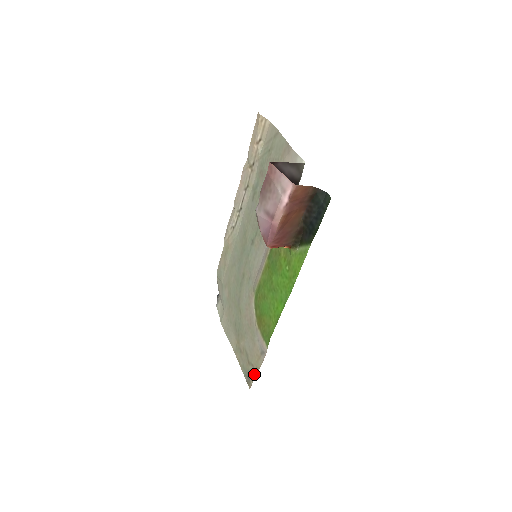
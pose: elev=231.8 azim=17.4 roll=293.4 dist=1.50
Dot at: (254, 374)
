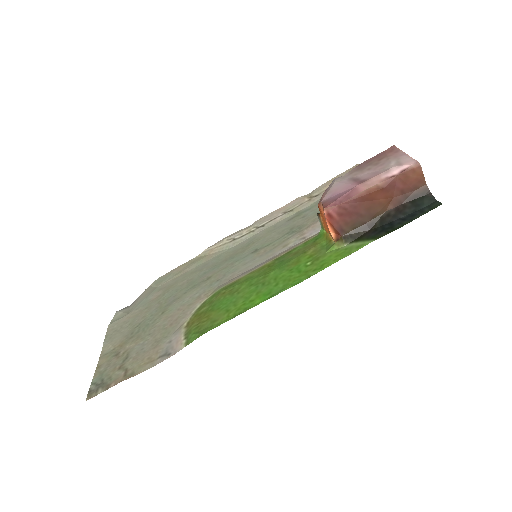
Dot at: (119, 380)
